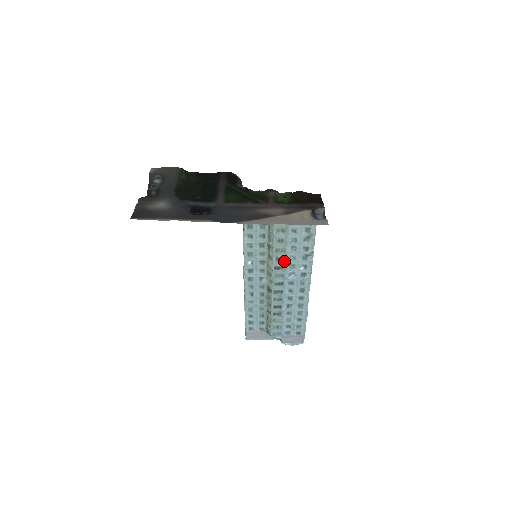
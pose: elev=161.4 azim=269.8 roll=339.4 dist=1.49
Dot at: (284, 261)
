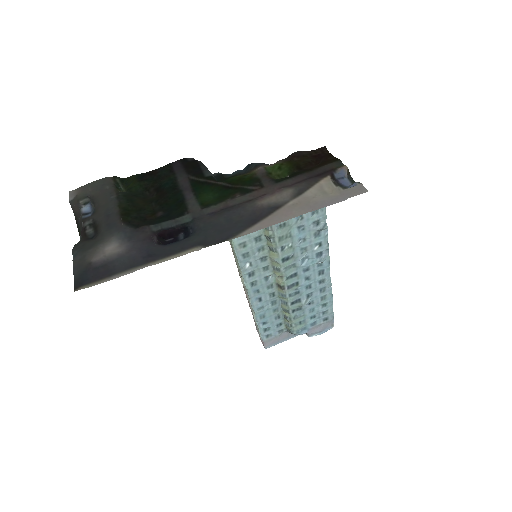
Dot at: (292, 248)
